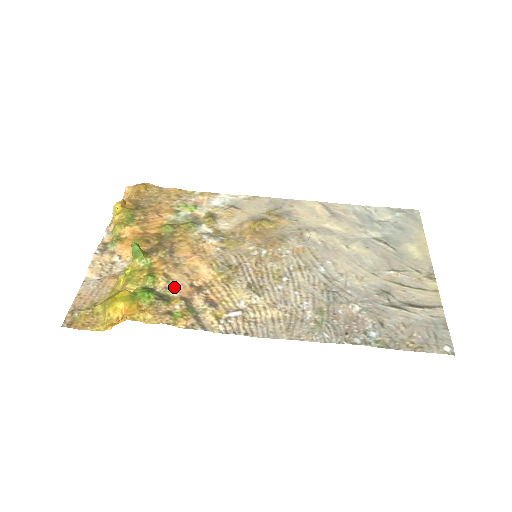
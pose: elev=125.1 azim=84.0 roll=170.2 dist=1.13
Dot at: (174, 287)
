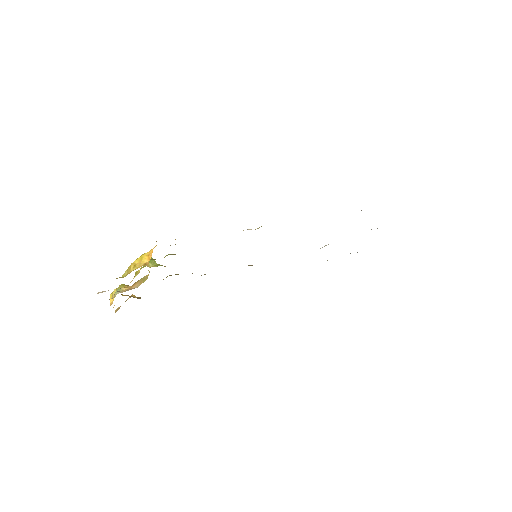
Dot at: occluded
